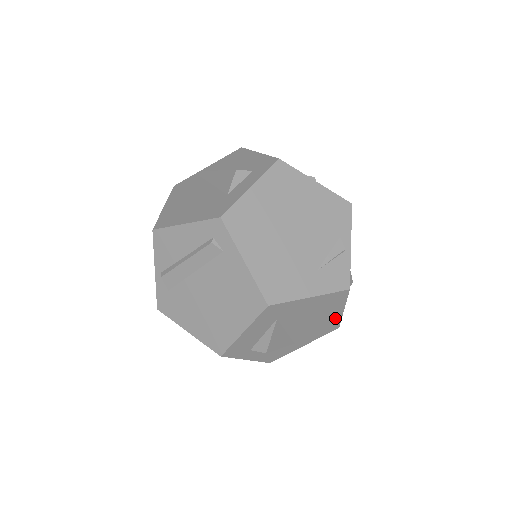
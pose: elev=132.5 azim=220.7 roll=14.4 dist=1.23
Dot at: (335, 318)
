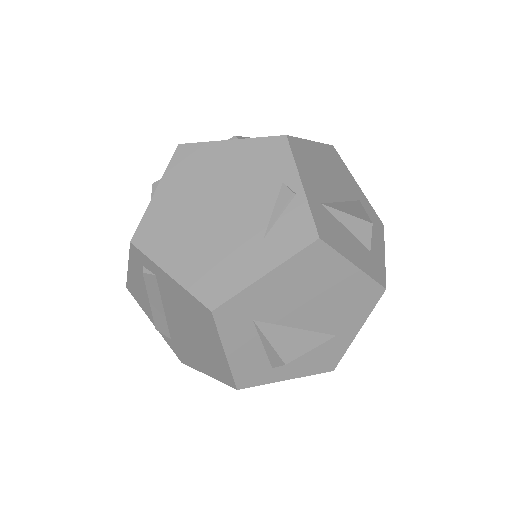
Dot at: (357, 281)
